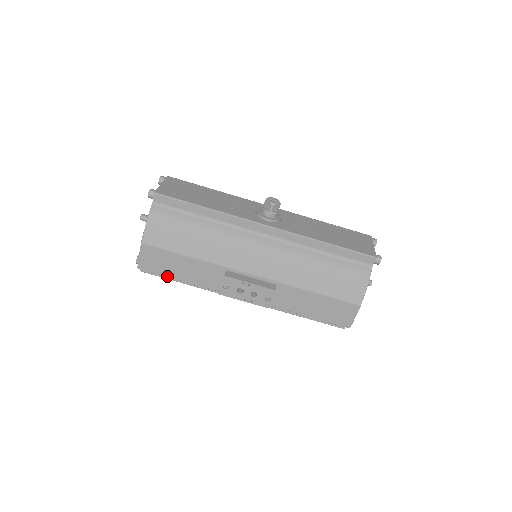
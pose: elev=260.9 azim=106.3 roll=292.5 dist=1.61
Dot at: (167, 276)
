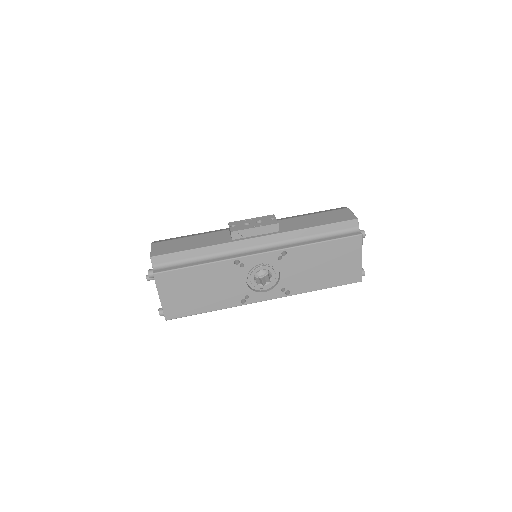
Dot at: (180, 251)
